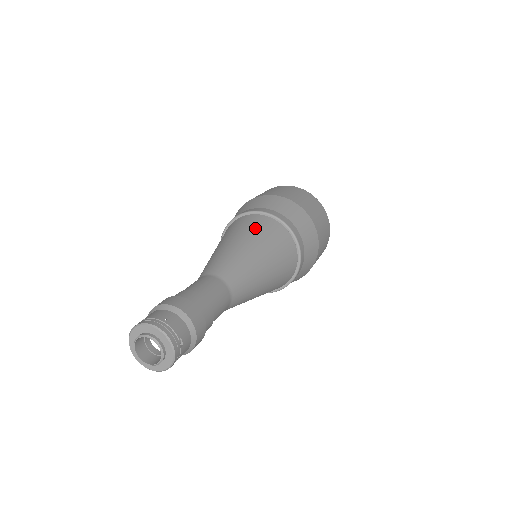
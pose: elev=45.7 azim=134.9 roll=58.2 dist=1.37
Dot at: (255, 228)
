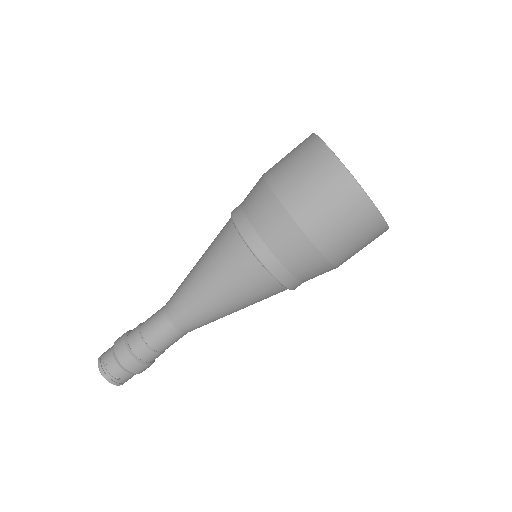
Dot at: (219, 254)
